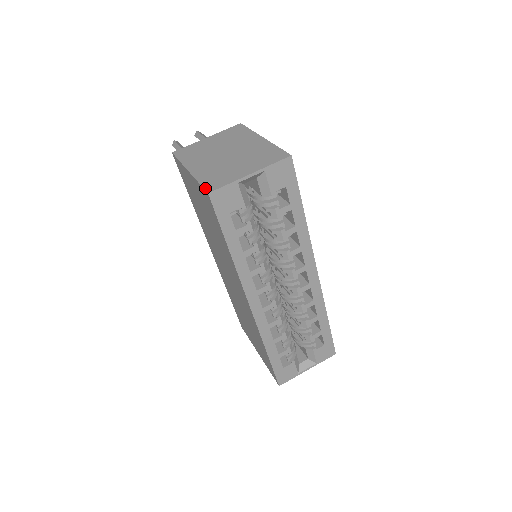
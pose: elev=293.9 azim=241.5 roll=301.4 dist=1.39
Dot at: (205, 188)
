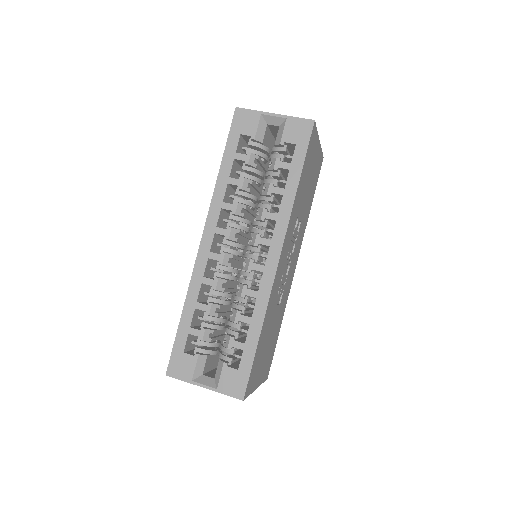
Dot at: occluded
